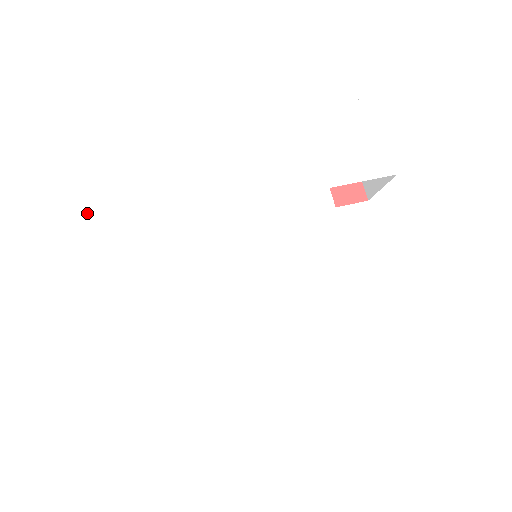
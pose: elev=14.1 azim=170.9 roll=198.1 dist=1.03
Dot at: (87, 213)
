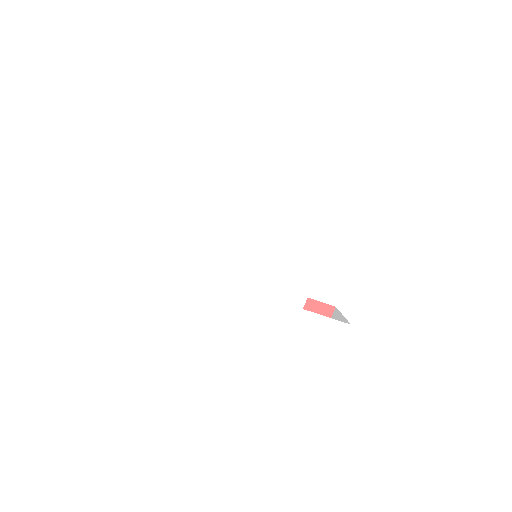
Dot at: (169, 179)
